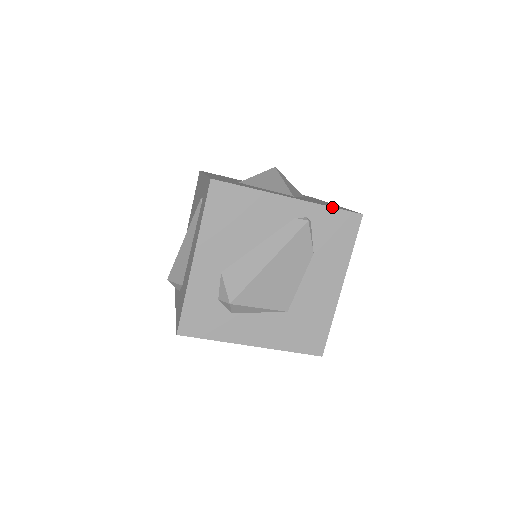
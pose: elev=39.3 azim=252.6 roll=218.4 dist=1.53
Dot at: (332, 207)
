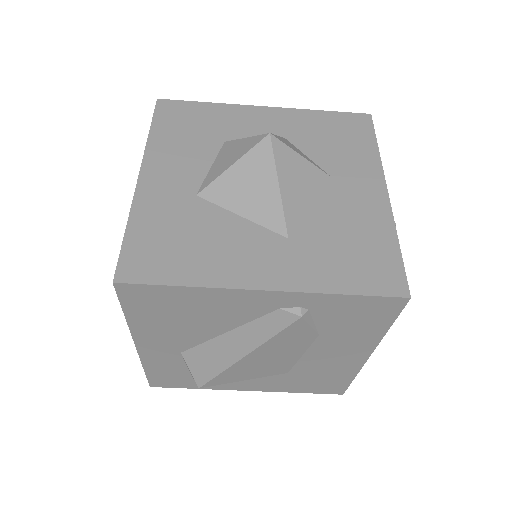
Dot at: (348, 294)
